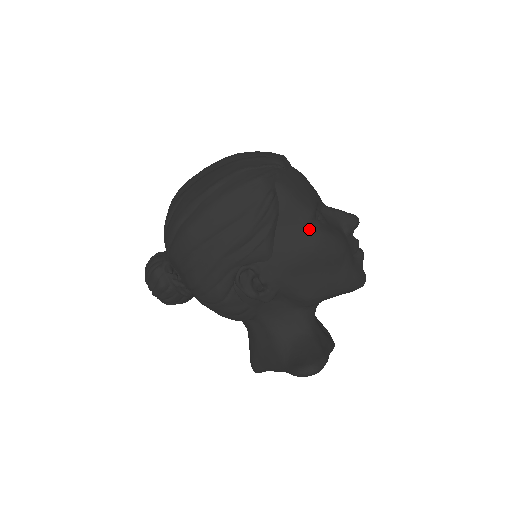
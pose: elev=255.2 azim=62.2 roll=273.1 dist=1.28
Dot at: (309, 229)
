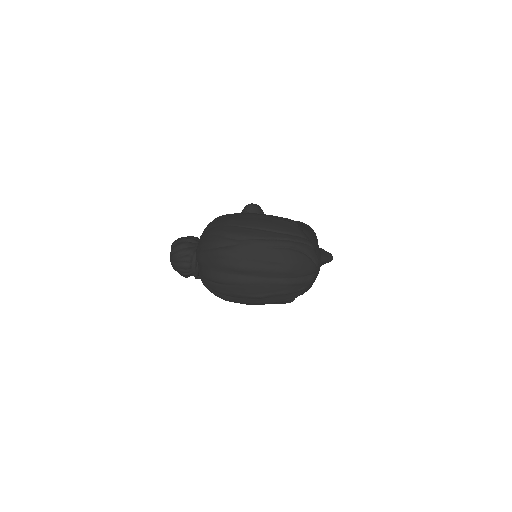
Dot at: occluded
